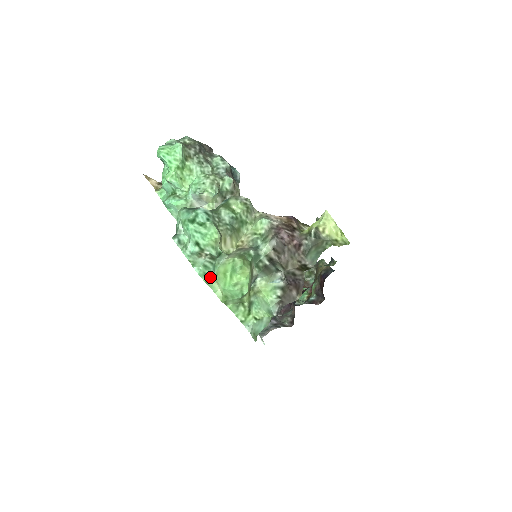
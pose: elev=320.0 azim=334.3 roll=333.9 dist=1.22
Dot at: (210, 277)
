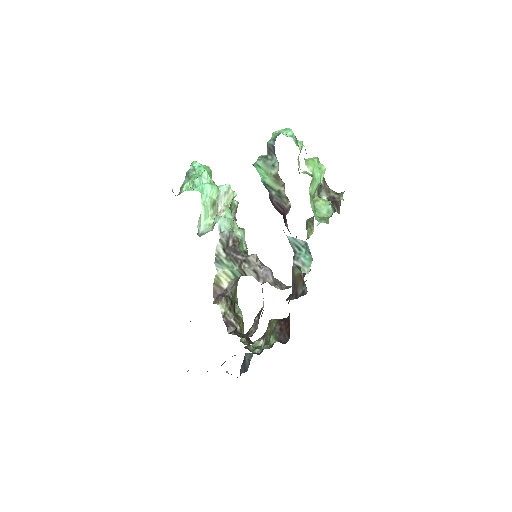
Dot at: occluded
